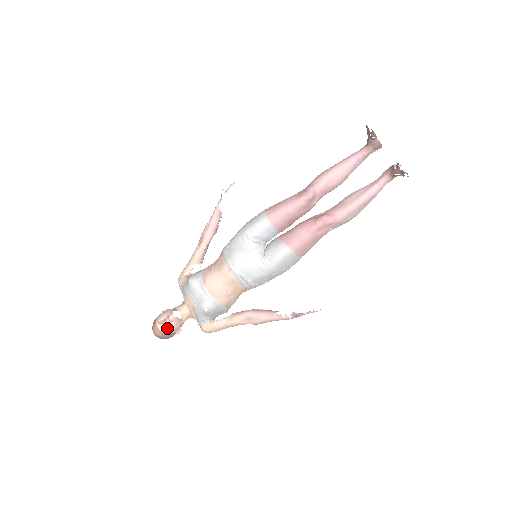
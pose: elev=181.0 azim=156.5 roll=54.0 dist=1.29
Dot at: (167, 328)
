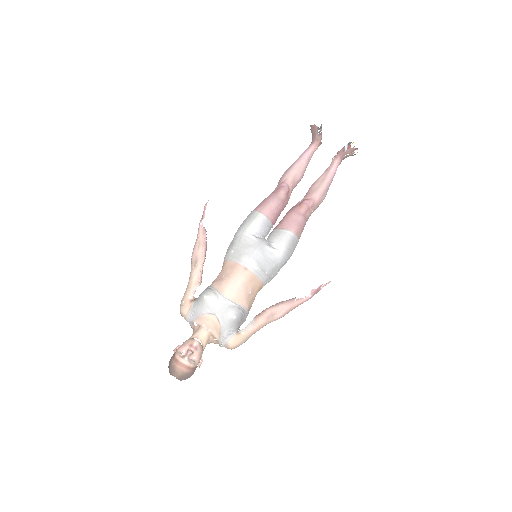
Dot at: (192, 359)
